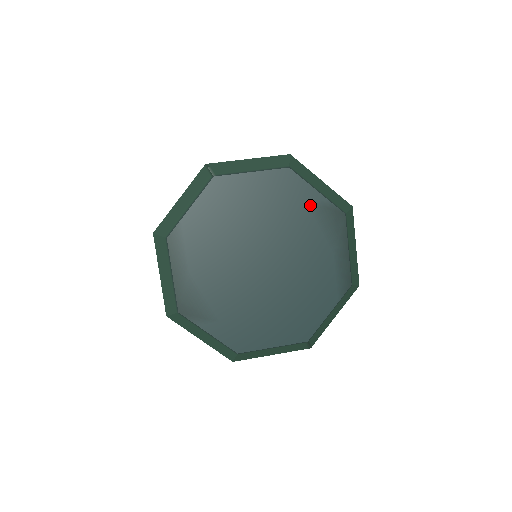
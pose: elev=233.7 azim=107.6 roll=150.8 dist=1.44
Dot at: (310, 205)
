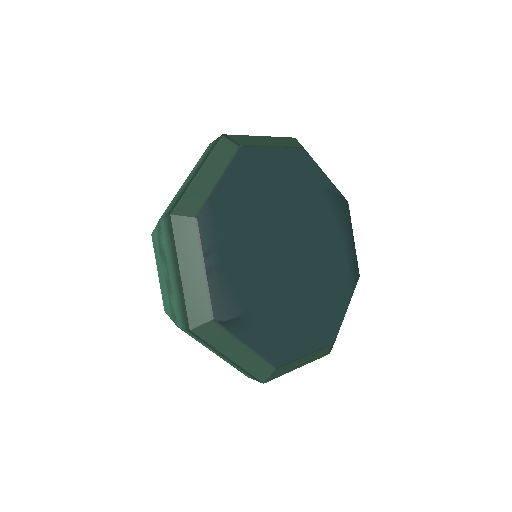
Dot at: (323, 190)
